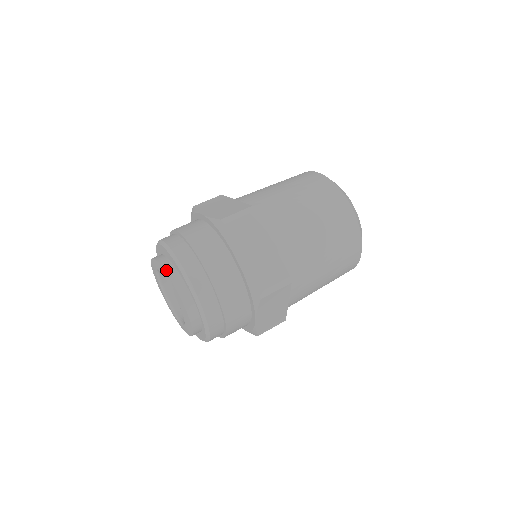
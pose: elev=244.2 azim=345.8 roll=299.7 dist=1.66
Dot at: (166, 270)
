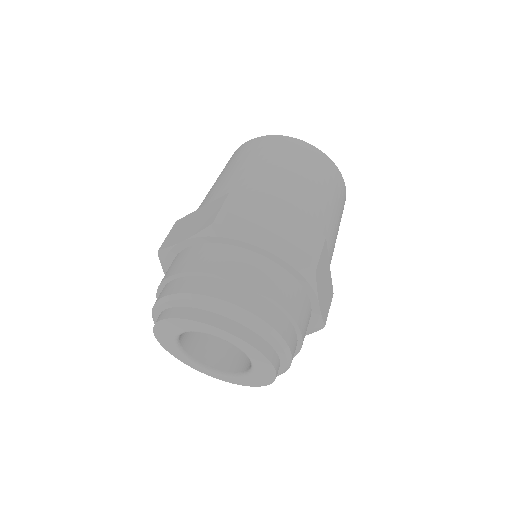
Dot at: (254, 345)
